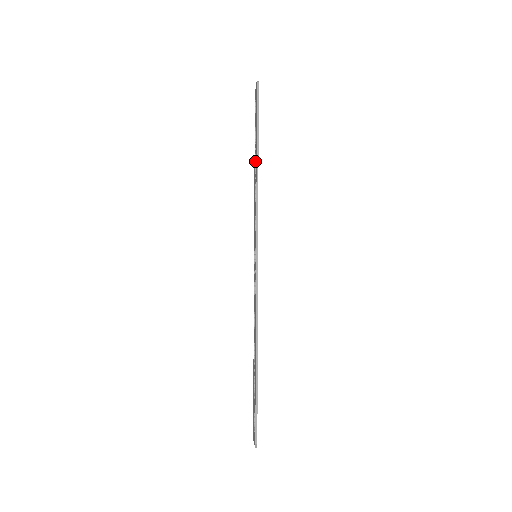
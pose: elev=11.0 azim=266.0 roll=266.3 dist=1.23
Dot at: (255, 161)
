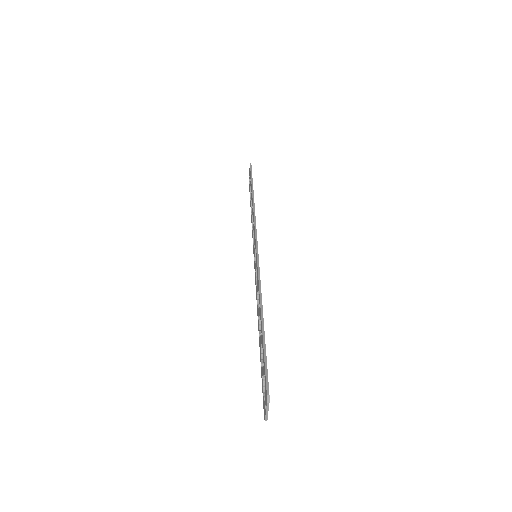
Dot at: (251, 210)
